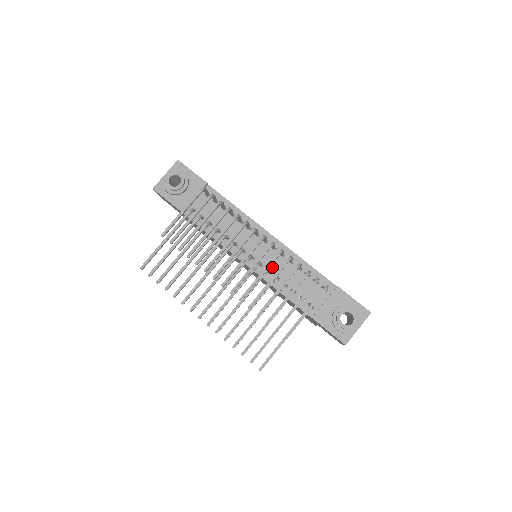
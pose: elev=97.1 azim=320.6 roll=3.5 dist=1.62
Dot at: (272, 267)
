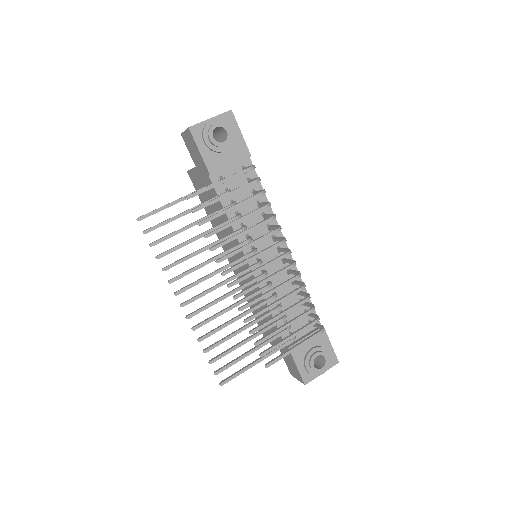
Dot at: (273, 280)
